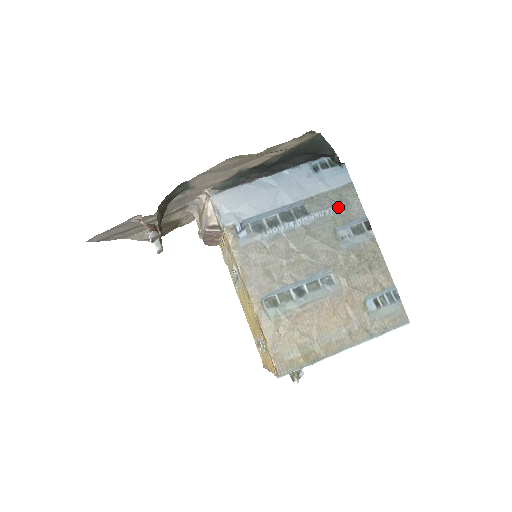
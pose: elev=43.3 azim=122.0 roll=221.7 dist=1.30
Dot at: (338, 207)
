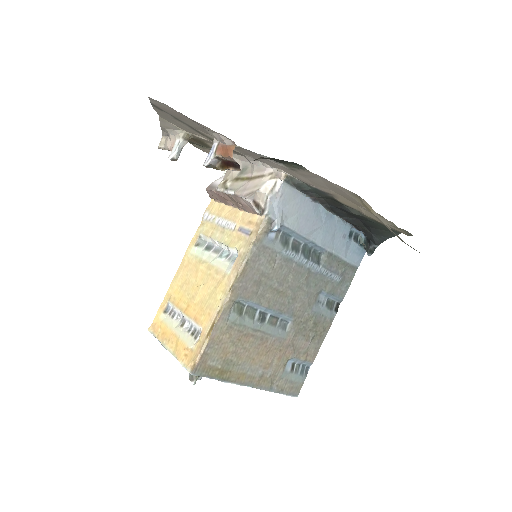
Dot at: (337, 277)
